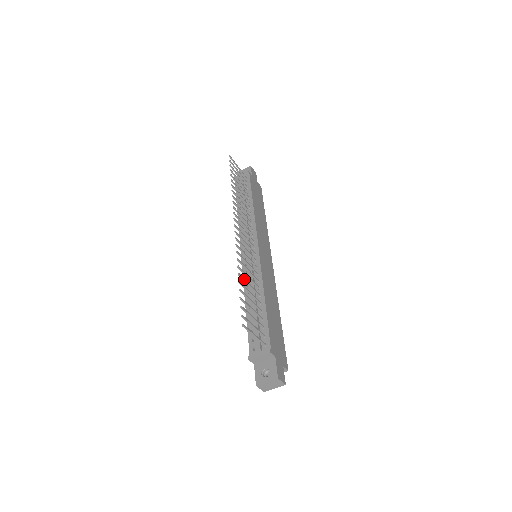
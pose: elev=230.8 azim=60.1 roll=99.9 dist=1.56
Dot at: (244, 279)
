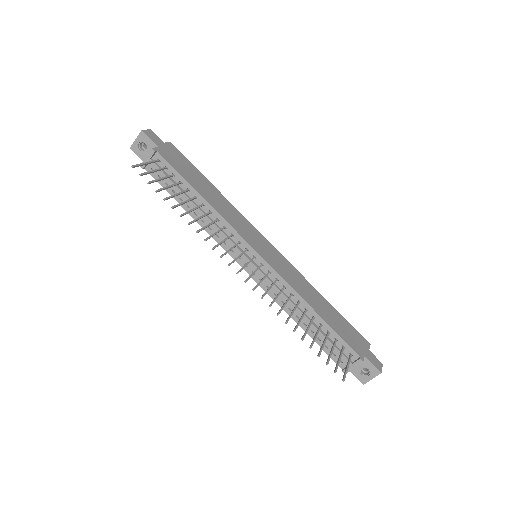
Dot at: occluded
